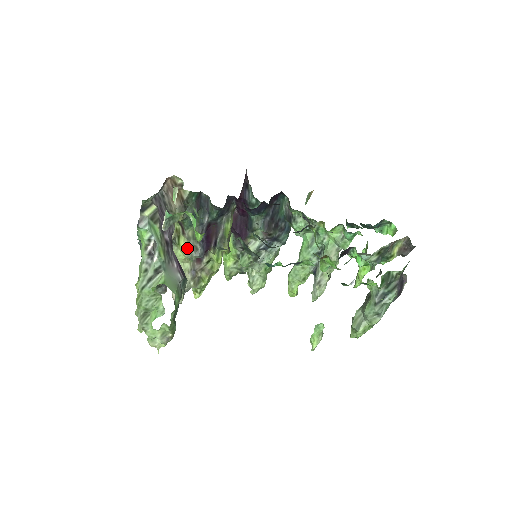
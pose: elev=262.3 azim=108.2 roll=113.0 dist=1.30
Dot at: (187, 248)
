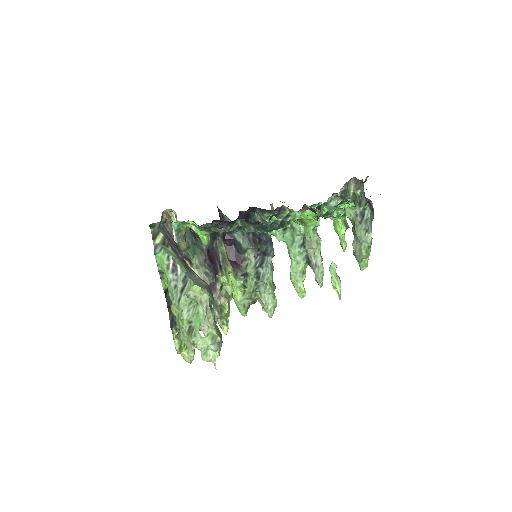
Dot at: occluded
